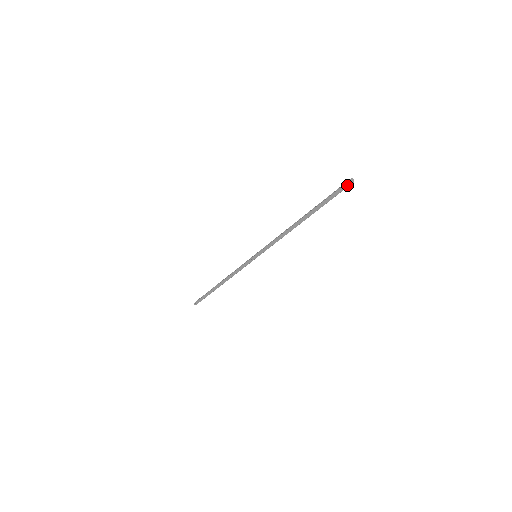
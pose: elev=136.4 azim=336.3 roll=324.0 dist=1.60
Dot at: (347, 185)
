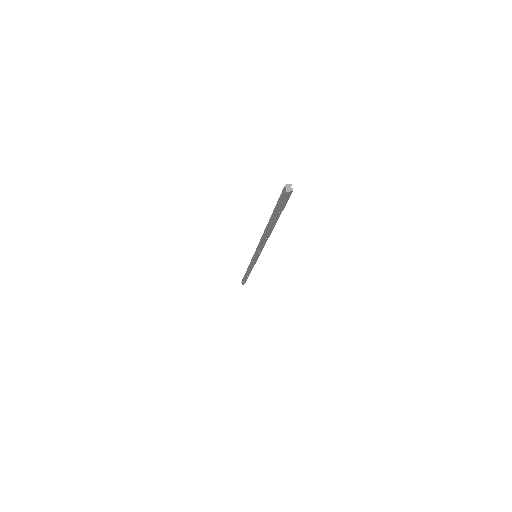
Dot at: (287, 196)
